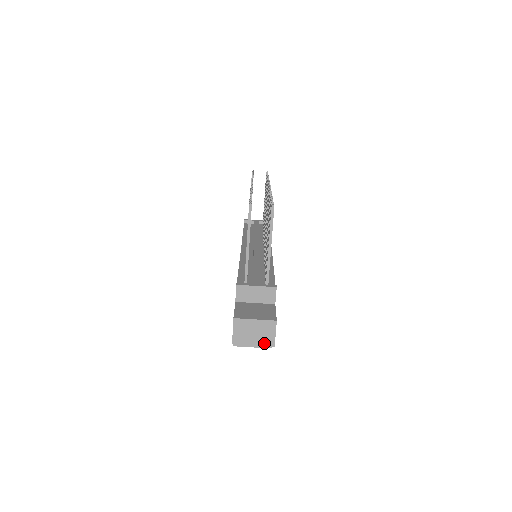
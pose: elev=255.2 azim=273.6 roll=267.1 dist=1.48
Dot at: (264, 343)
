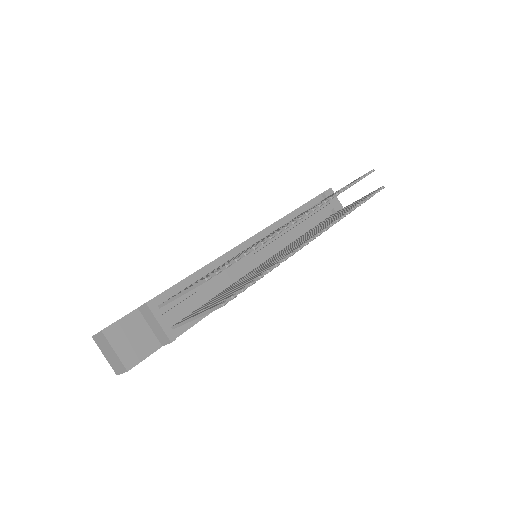
Dot at: (112, 365)
